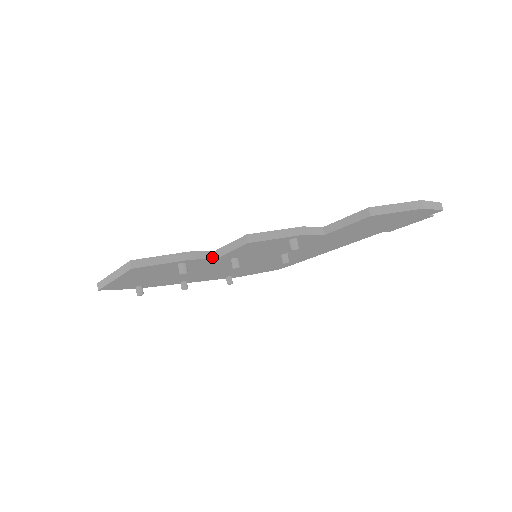
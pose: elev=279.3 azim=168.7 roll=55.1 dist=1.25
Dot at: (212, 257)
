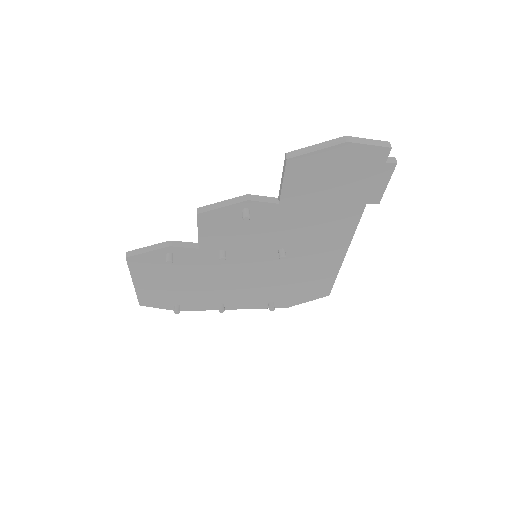
Dot at: (195, 247)
